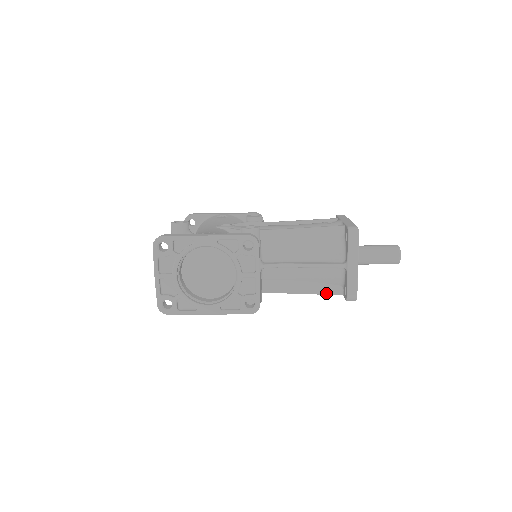
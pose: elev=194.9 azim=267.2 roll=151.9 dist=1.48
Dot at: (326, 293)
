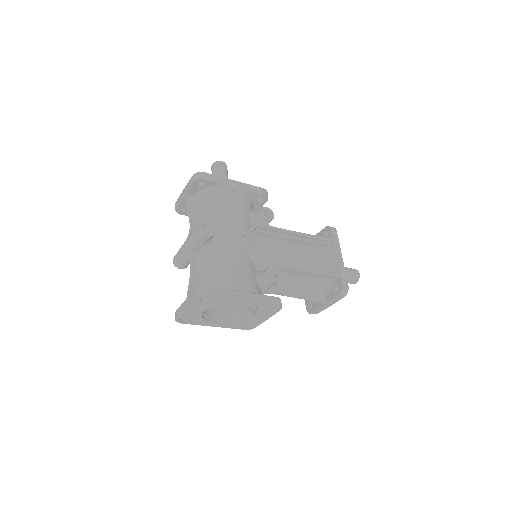
Dot at: (295, 297)
